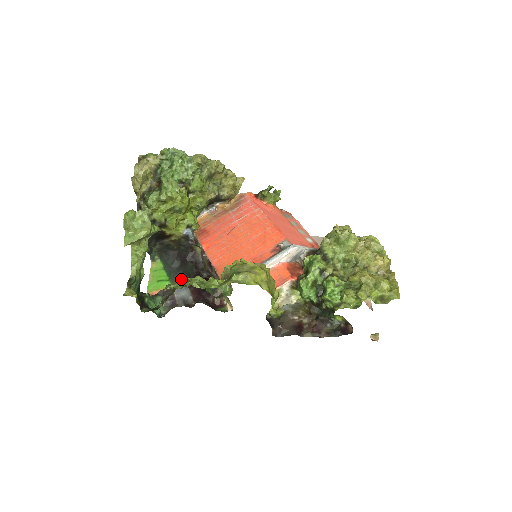
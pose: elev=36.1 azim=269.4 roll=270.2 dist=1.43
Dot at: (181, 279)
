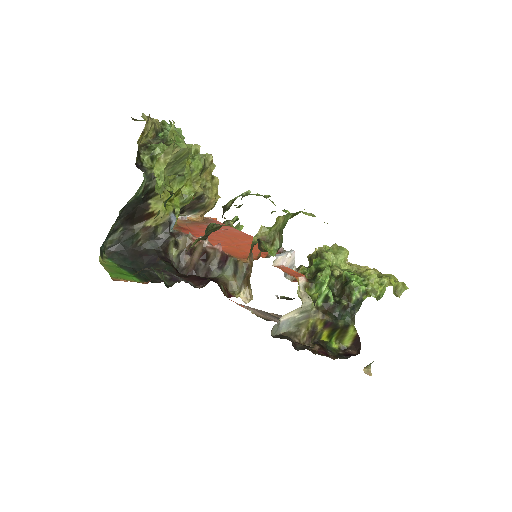
Dot at: occluded
